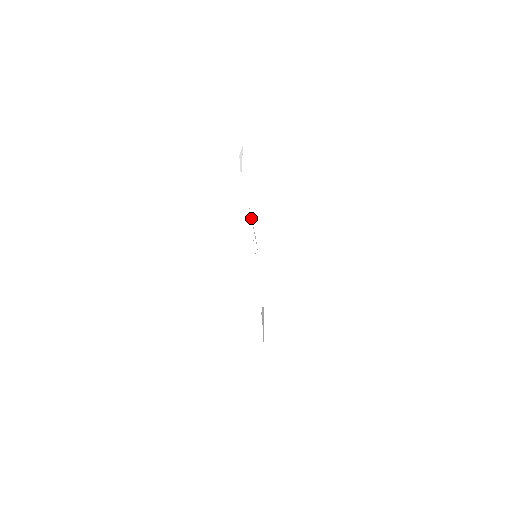
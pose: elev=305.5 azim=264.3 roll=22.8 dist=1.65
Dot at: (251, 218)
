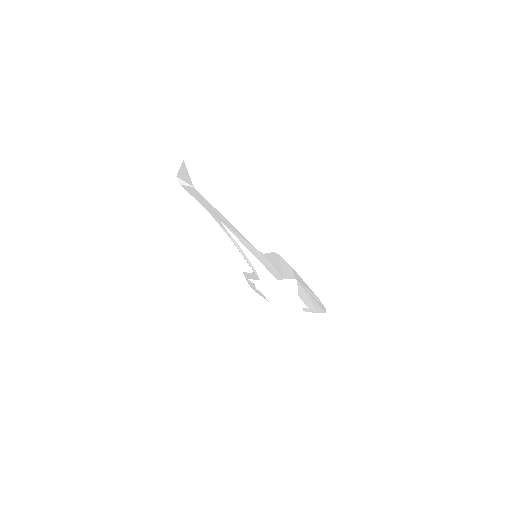
Dot at: (227, 235)
